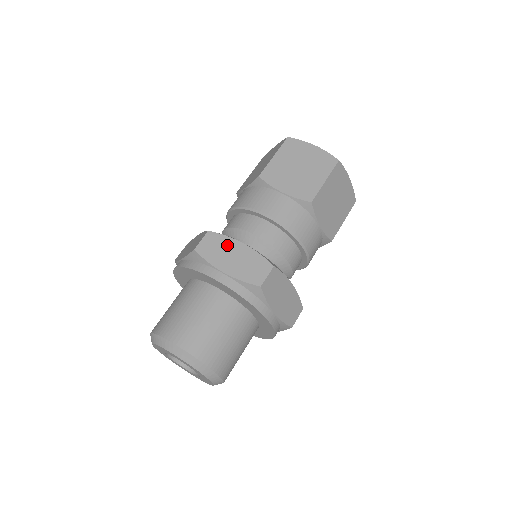
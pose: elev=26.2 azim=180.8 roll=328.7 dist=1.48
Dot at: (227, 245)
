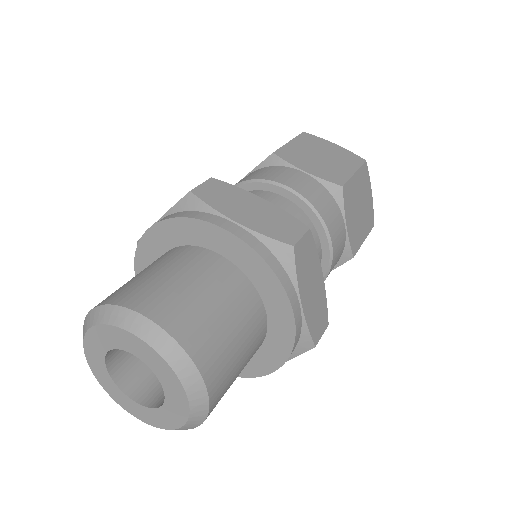
Dot at: occluded
